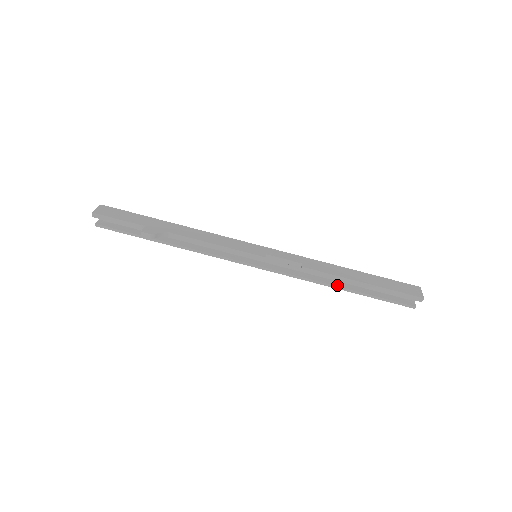
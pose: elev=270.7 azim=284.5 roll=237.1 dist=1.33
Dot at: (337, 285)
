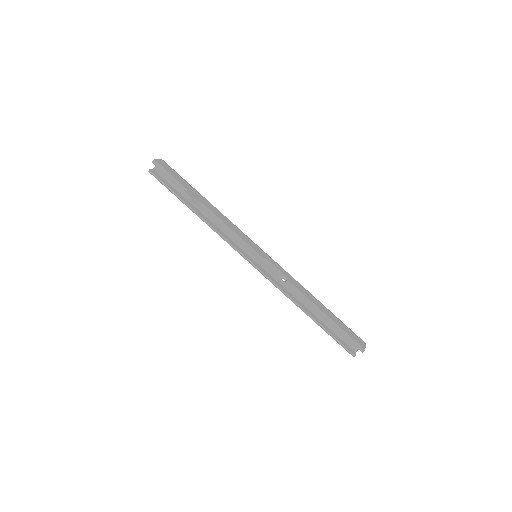
Dot at: (305, 309)
